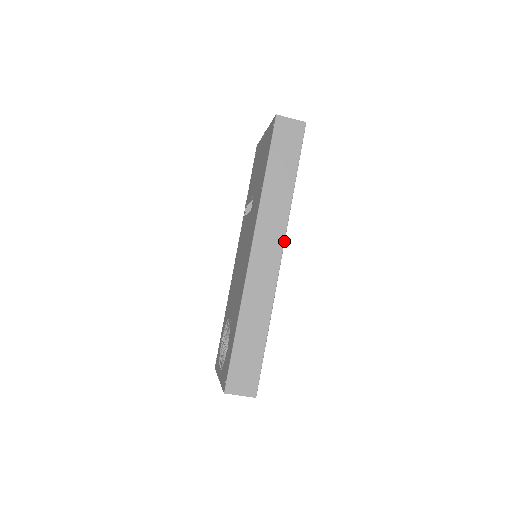
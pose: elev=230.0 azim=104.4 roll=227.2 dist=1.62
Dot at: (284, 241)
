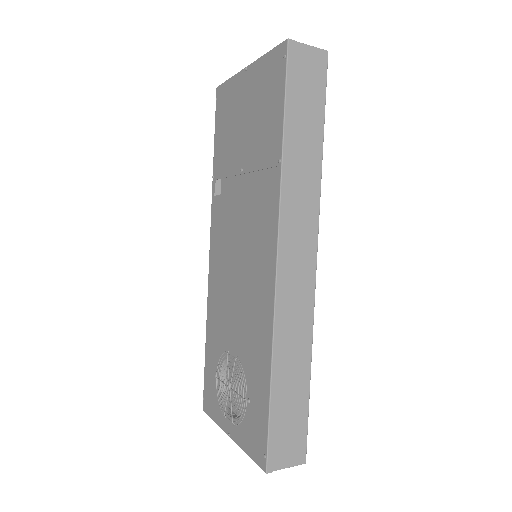
Dot at: (317, 237)
